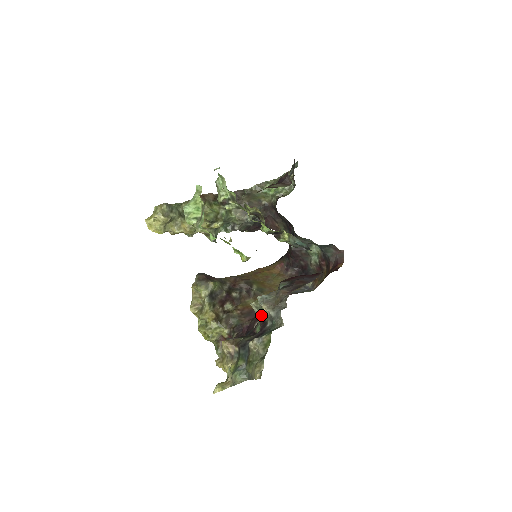
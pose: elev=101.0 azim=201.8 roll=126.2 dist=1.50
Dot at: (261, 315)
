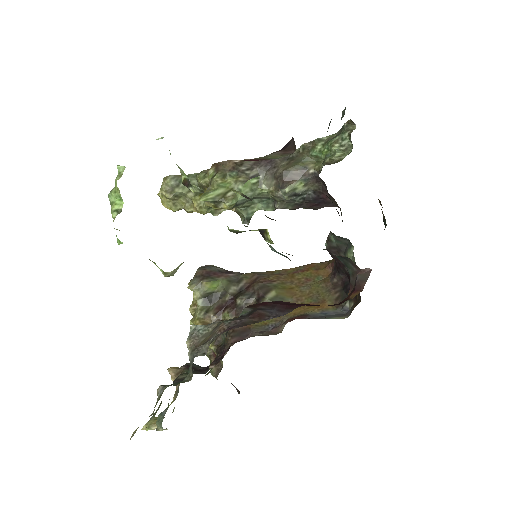
Dot at: occluded
